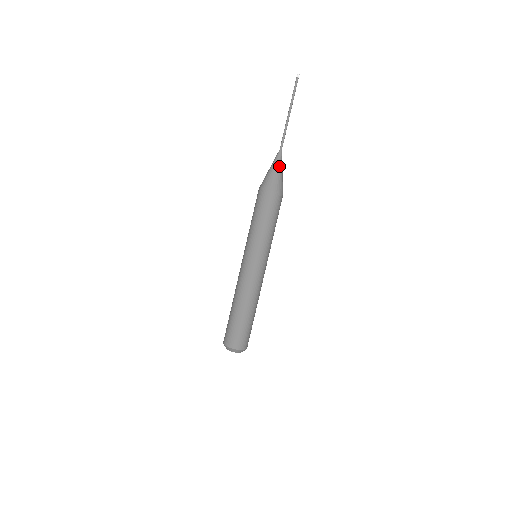
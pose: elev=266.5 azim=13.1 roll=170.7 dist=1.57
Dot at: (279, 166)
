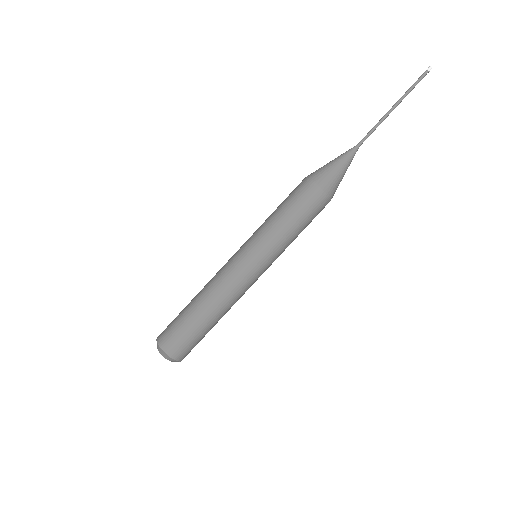
Dot at: (345, 163)
